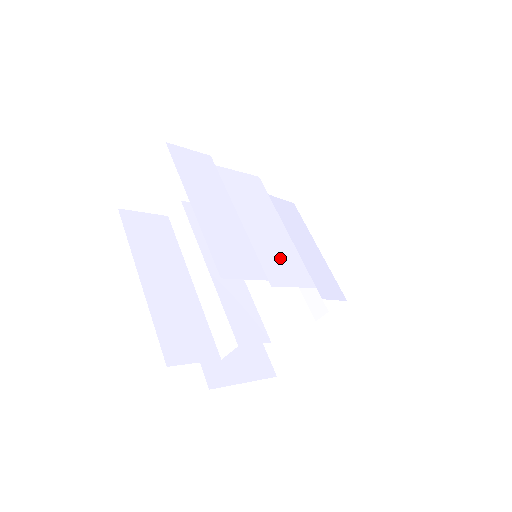
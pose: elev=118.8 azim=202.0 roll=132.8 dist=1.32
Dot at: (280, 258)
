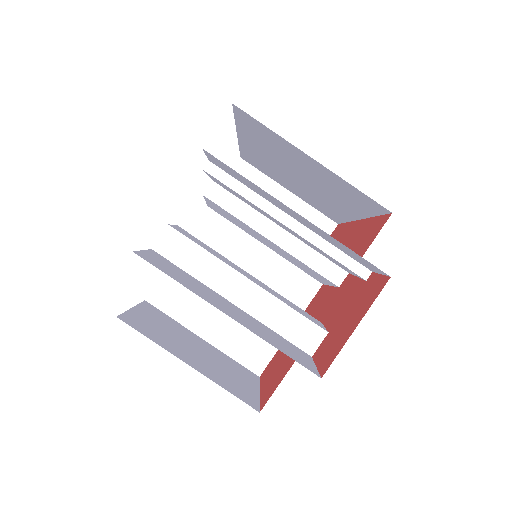
Dot at: occluded
